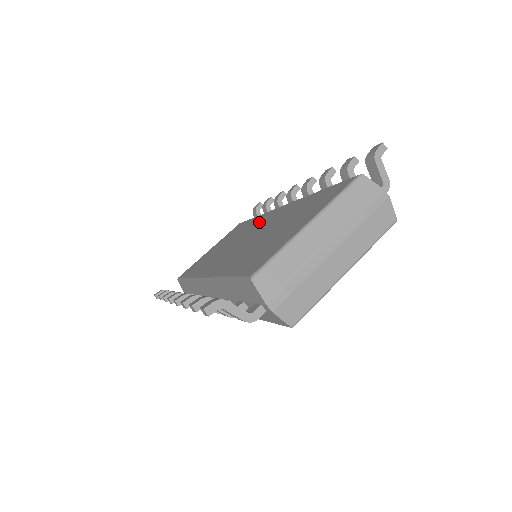
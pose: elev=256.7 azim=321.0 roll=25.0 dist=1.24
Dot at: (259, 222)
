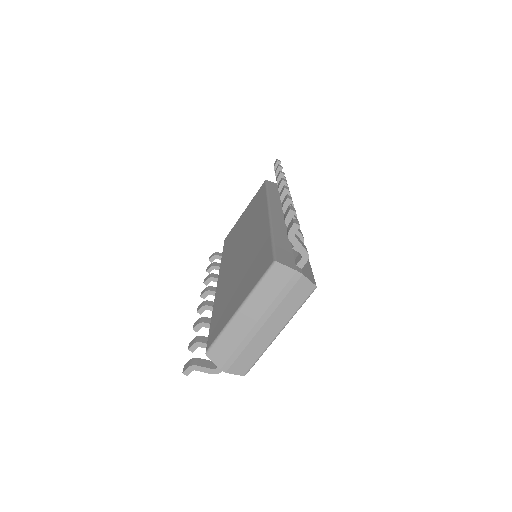
Dot at: (256, 220)
